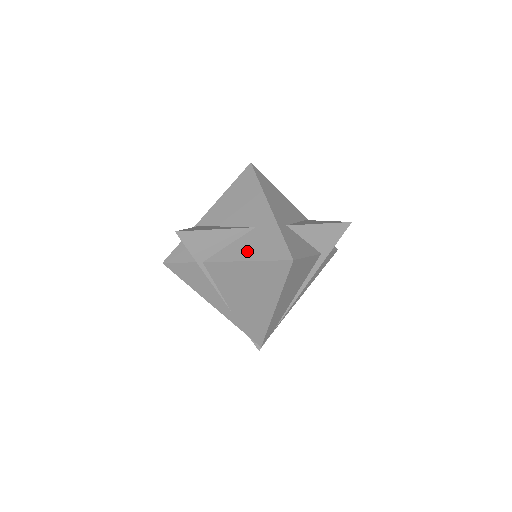
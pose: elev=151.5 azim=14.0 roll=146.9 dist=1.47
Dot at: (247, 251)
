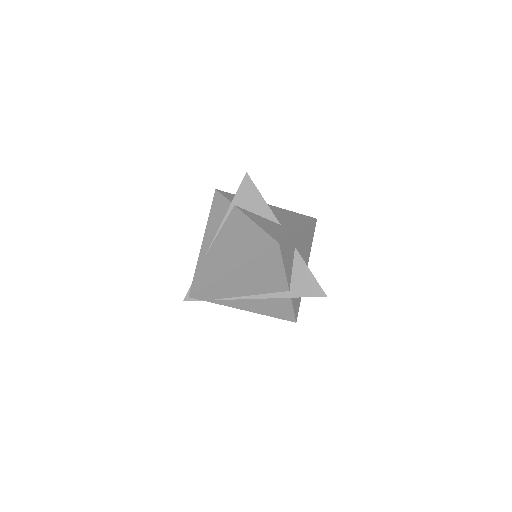
Dot at: (262, 223)
